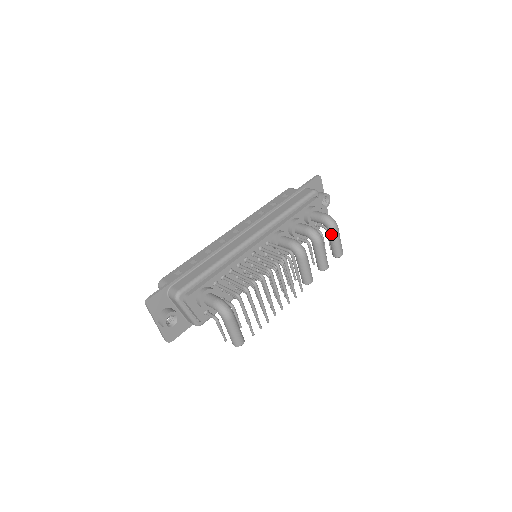
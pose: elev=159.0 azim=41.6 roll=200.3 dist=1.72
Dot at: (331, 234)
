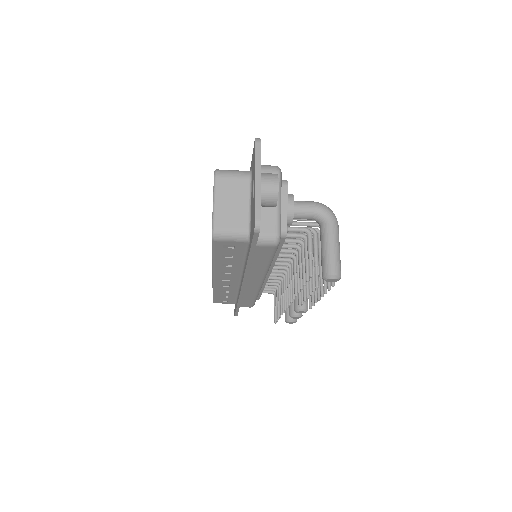
Dot at: occluded
